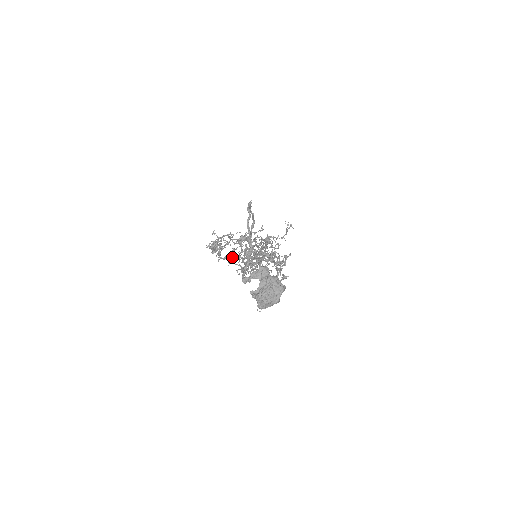
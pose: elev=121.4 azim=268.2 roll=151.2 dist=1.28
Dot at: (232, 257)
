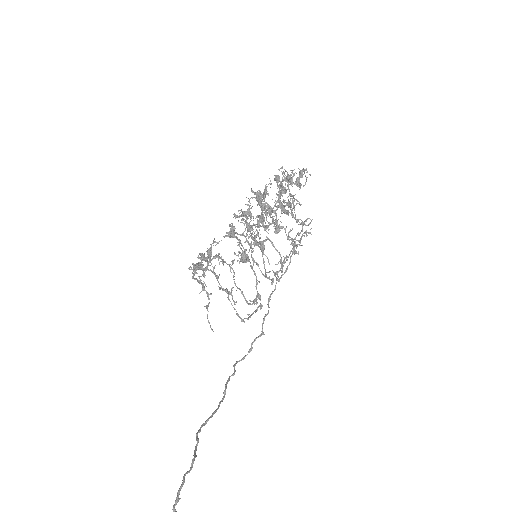
Dot at: (231, 236)
